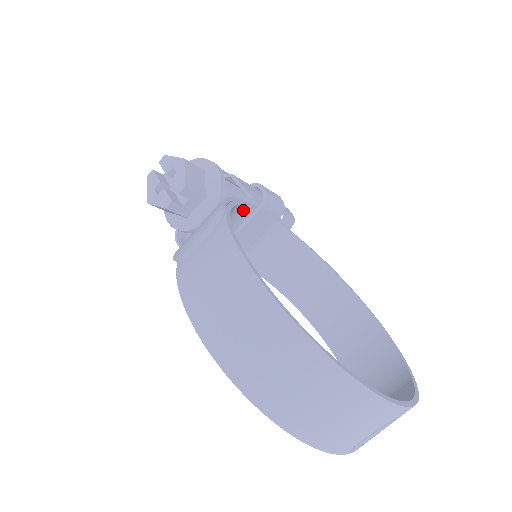
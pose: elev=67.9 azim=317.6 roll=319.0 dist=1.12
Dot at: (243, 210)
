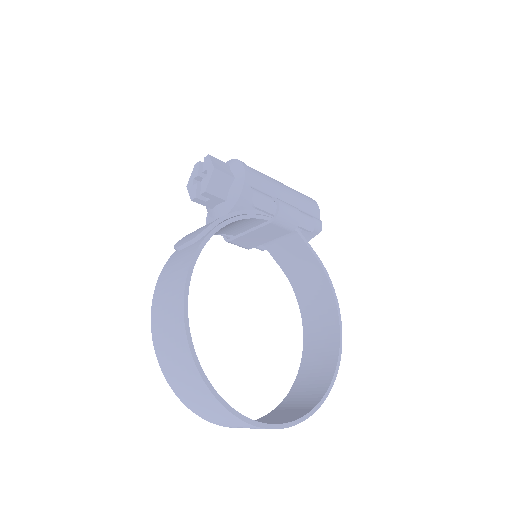
Dot at: (254, 220)
